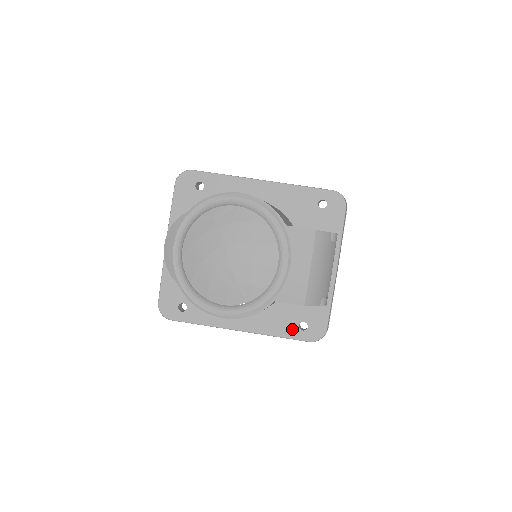
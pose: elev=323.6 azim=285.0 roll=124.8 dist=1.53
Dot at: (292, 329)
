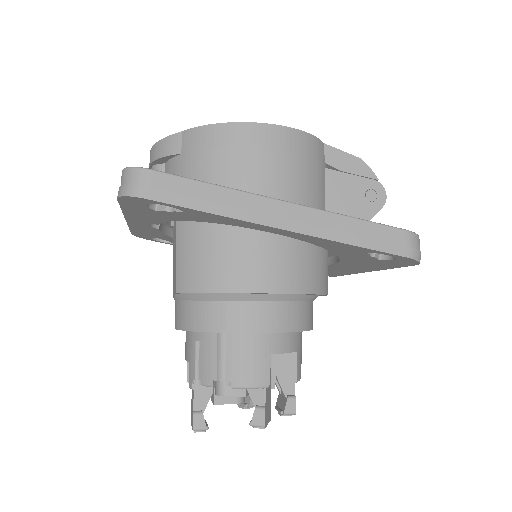
Dot at: occluded
